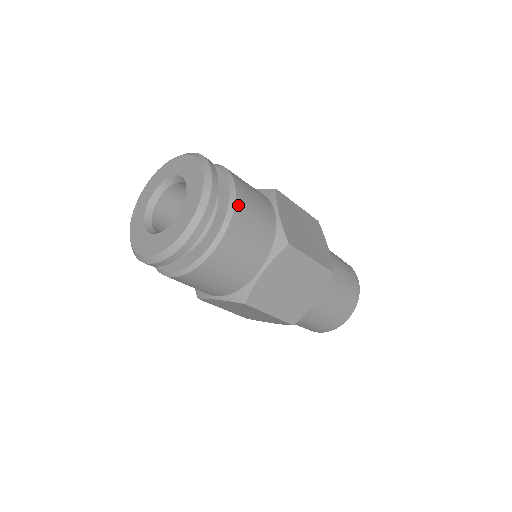
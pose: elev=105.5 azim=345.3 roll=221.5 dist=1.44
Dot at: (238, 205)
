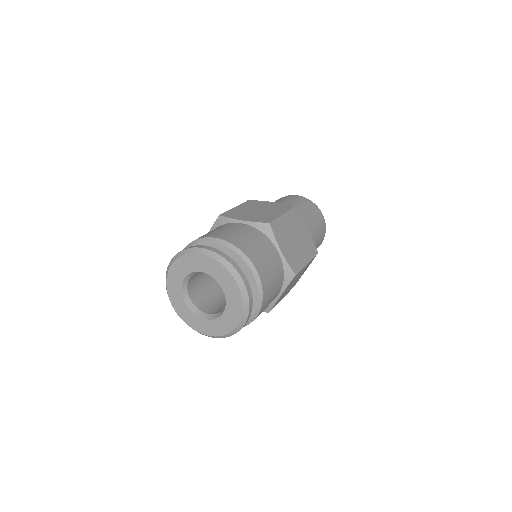
Dot at: (263, 284)
